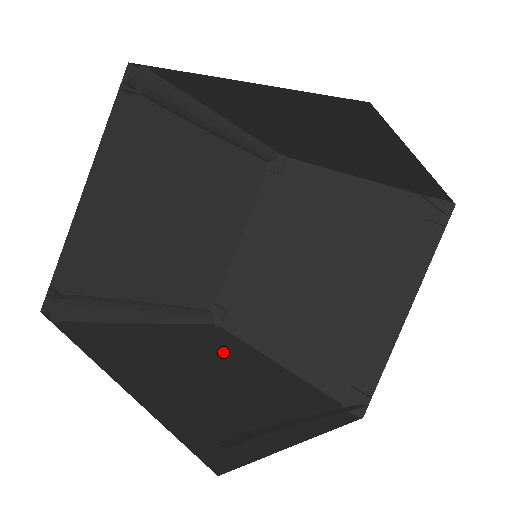
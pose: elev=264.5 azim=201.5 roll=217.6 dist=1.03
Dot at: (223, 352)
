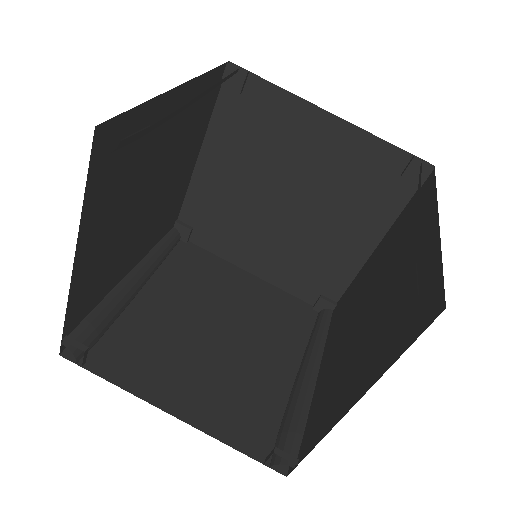
Dot at: (212, 293)
